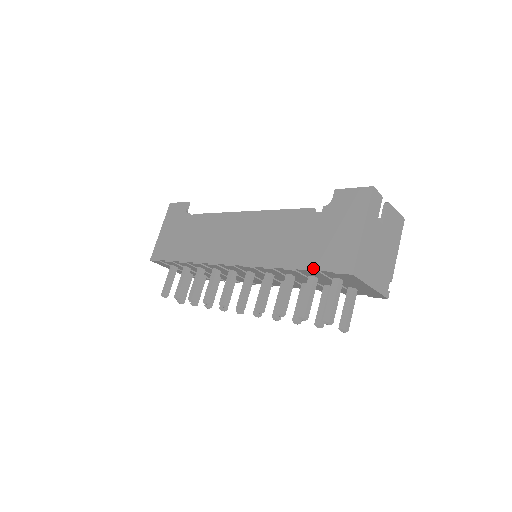
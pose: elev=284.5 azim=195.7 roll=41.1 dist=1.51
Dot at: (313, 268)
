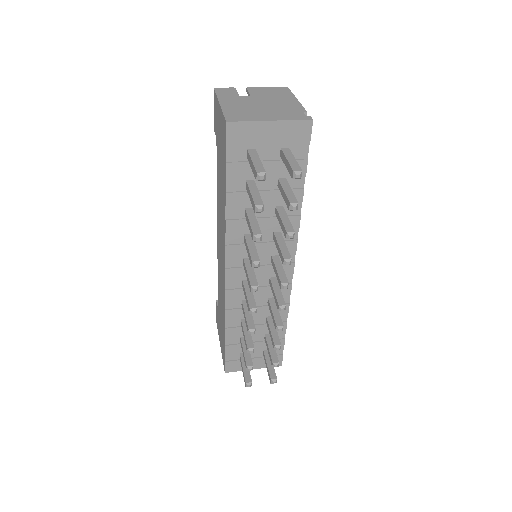
Dot at: (225, 170)
